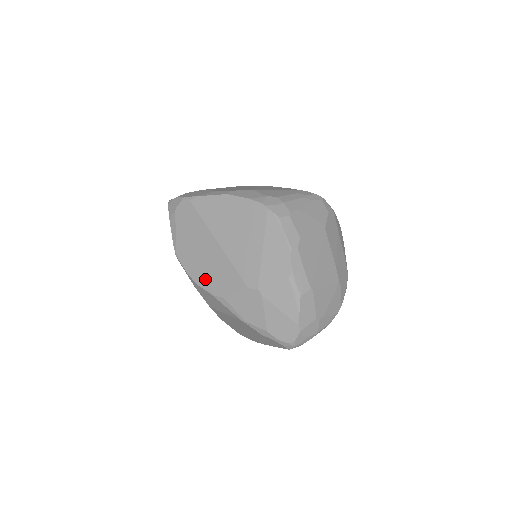
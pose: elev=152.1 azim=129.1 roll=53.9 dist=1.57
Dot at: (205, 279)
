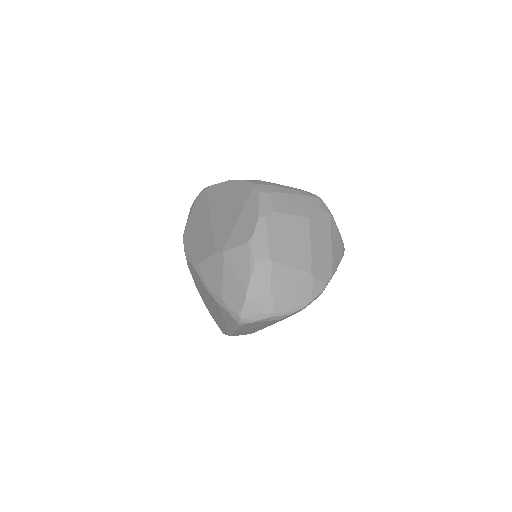
Dot at: (193, 251)
